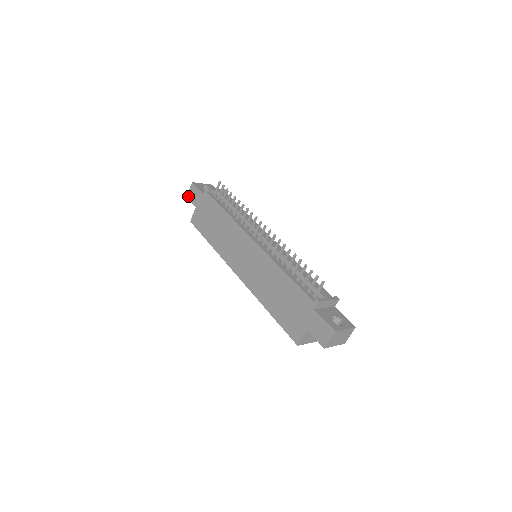
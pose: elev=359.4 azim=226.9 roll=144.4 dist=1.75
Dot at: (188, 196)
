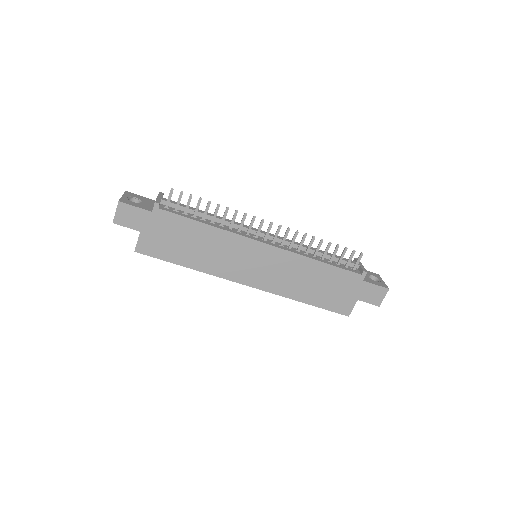
Dot at: (116, 221)
